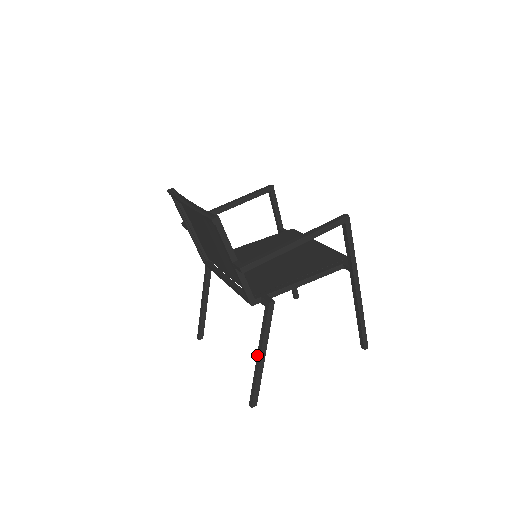
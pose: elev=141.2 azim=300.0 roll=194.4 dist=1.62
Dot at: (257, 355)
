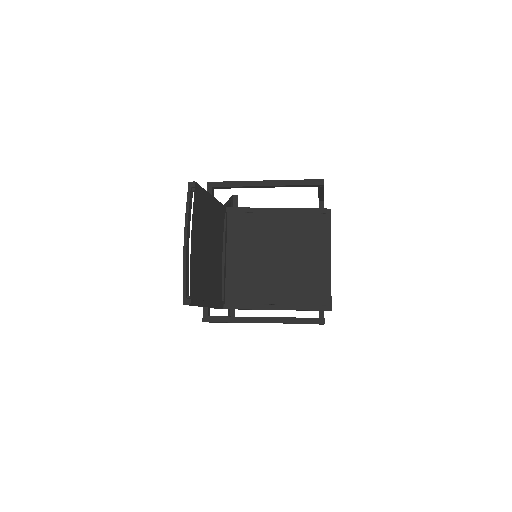
Dot at: occluded
